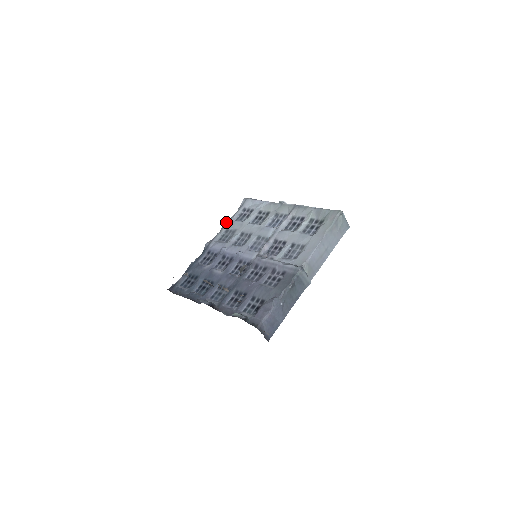
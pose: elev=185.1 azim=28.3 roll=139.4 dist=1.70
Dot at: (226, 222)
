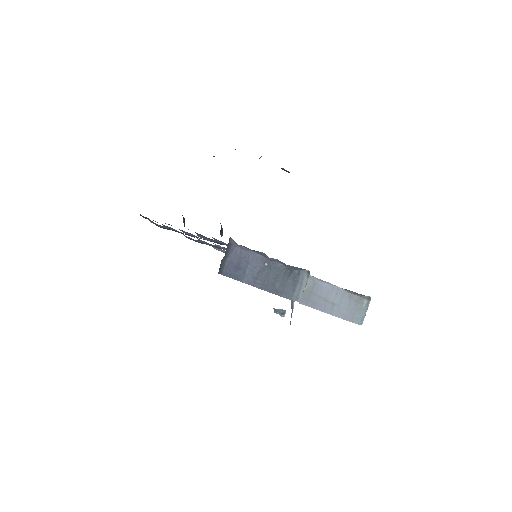
Dot at: occluded
